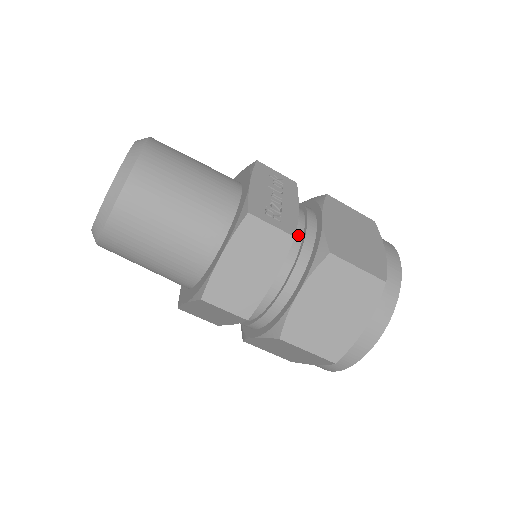
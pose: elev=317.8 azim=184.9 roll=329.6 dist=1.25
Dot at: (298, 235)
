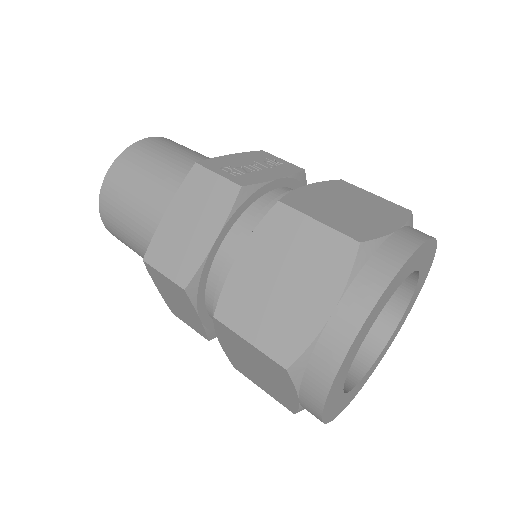
Dot at: (268, 201)
